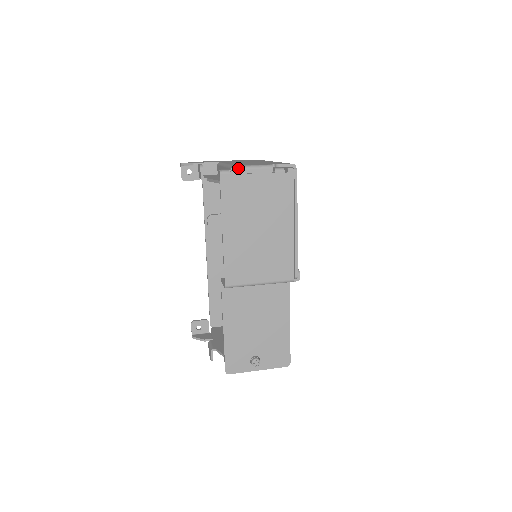
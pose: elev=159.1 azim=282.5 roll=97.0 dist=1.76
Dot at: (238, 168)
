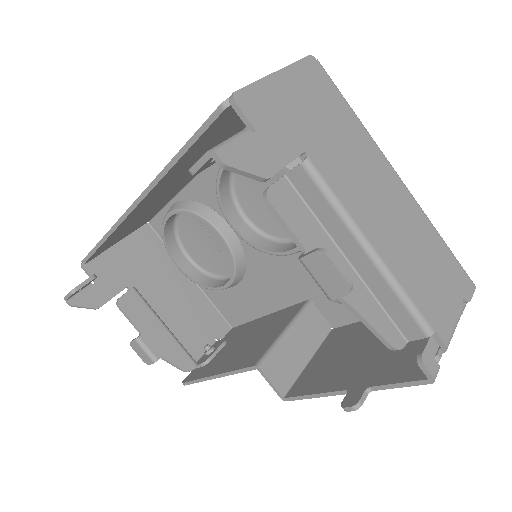
Dot at: occluded
